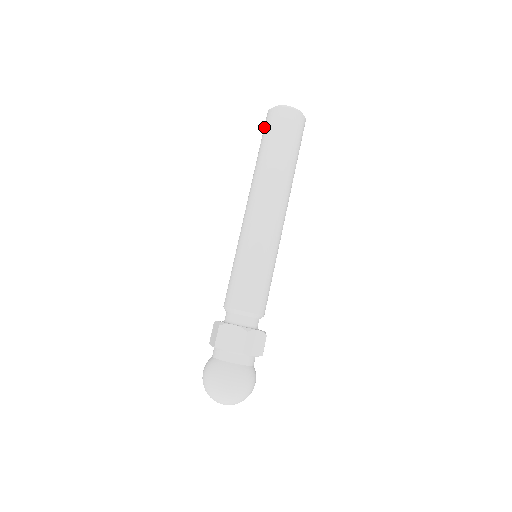
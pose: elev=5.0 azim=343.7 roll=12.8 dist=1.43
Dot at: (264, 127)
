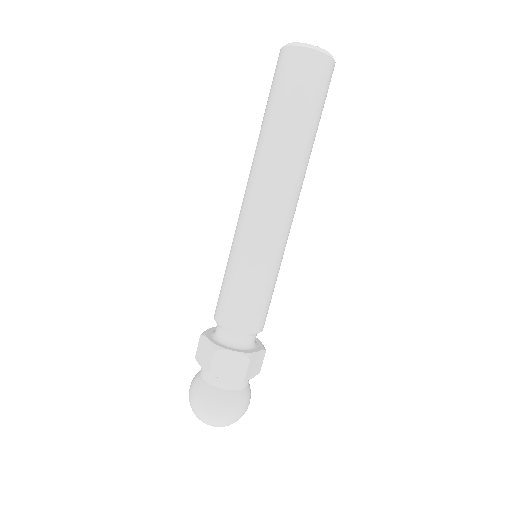
Dot at: (277, 73)
